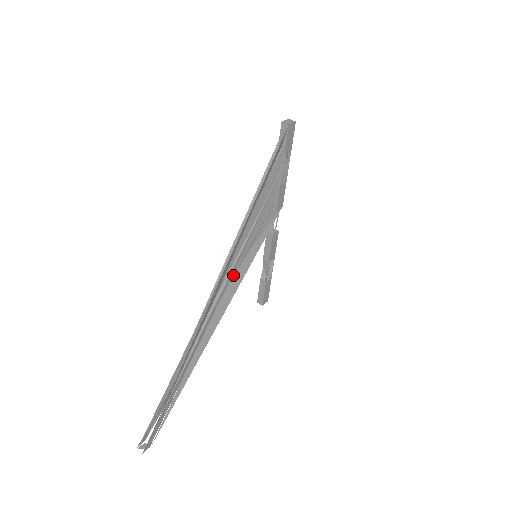
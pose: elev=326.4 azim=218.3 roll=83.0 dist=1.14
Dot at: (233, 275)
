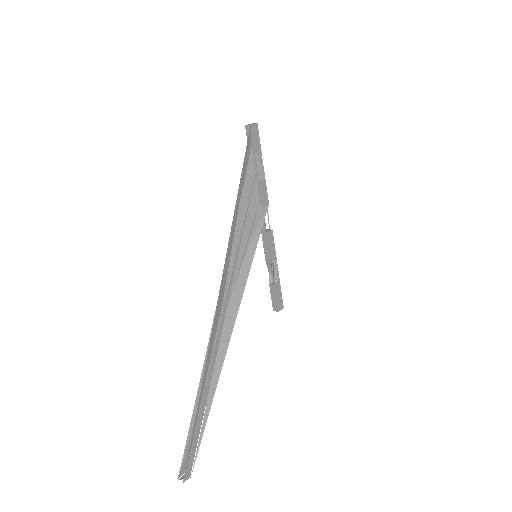
Dot at: (236, 275)
